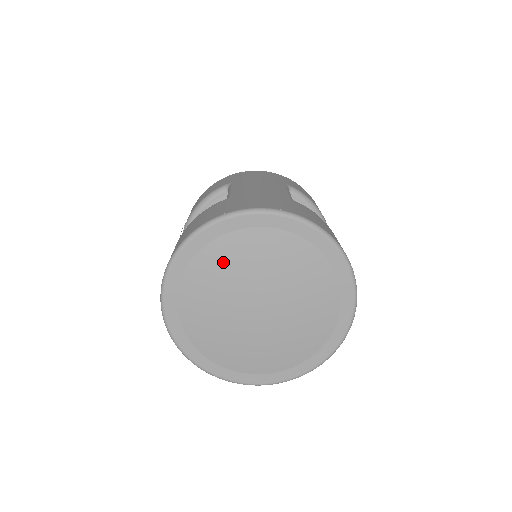
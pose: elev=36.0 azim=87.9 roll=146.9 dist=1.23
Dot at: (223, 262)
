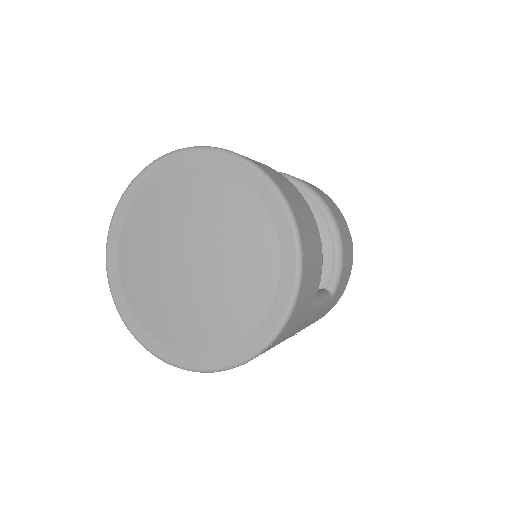
Dot at: (136, 249)
